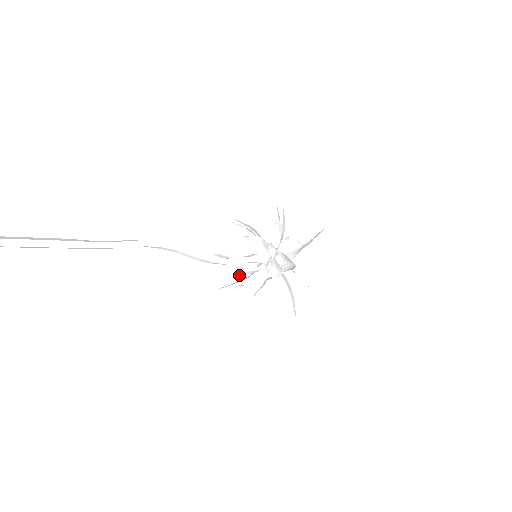
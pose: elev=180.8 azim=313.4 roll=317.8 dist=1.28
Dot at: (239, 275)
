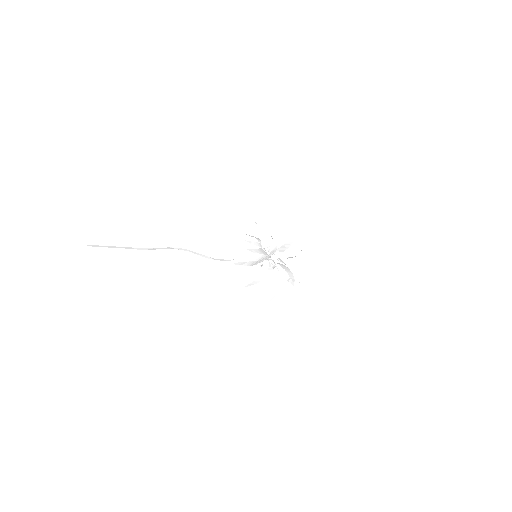
Dot at: occluded
